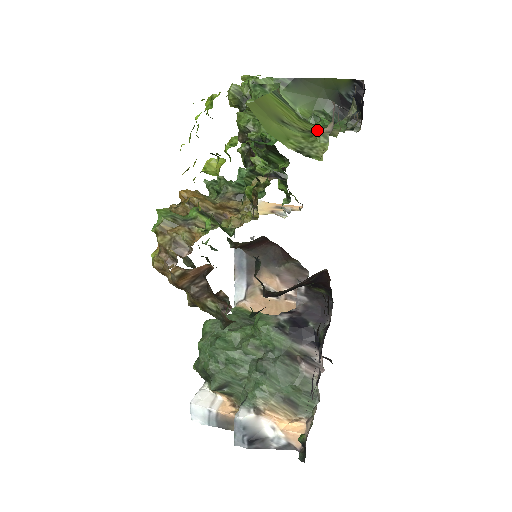
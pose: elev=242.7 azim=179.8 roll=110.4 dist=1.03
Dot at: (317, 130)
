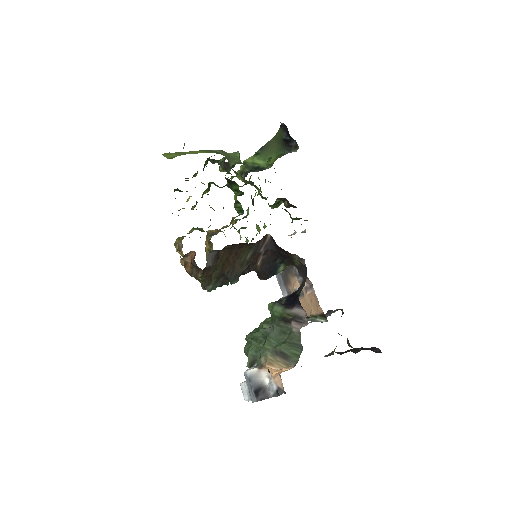
Dot at: occluded
